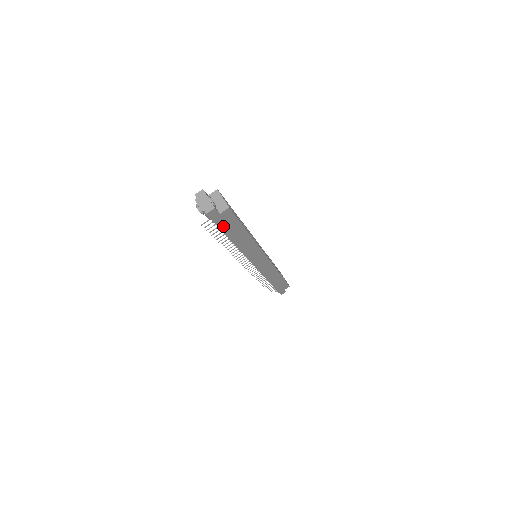
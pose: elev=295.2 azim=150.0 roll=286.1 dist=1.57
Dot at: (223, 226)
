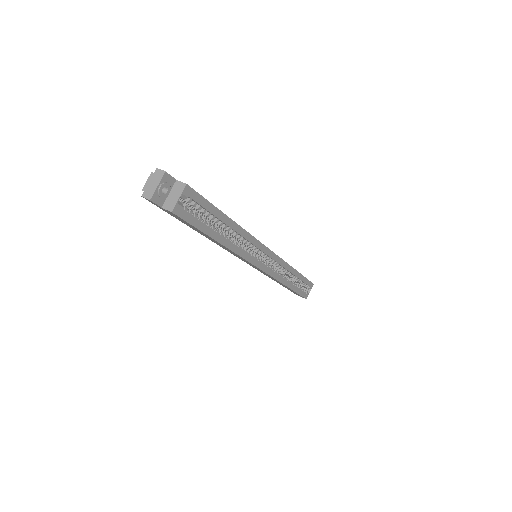
Dot at: occluded
